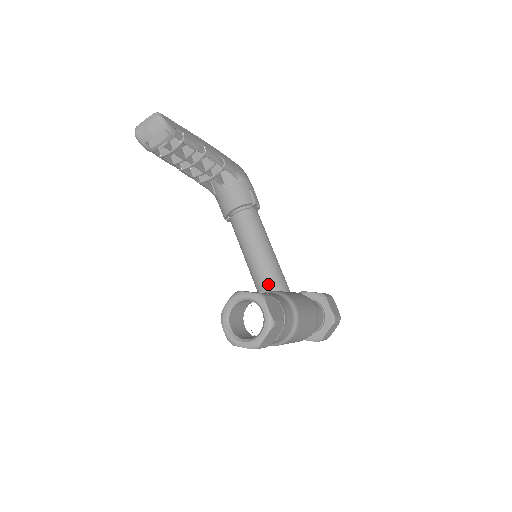
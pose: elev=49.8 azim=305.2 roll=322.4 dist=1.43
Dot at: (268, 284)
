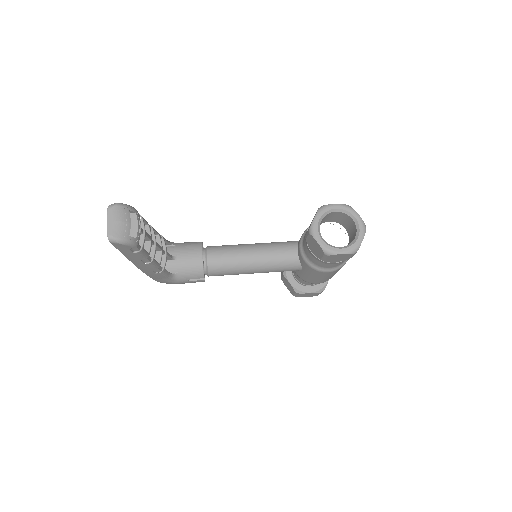
Dot at: (289, 249)
